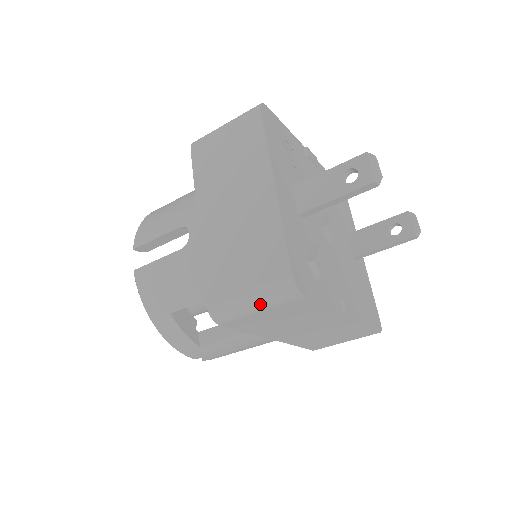
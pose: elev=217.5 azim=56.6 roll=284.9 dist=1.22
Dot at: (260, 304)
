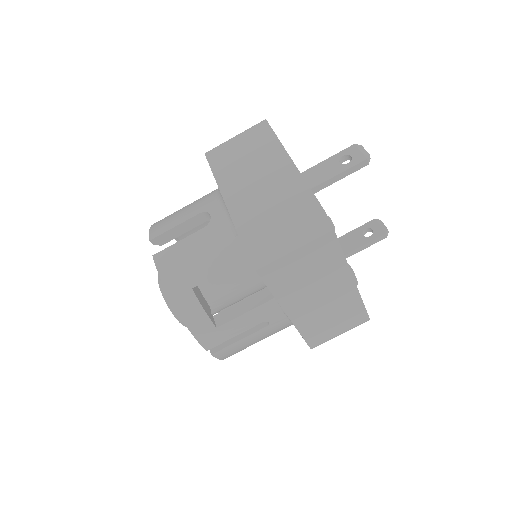
Dot at: (296, 240)
